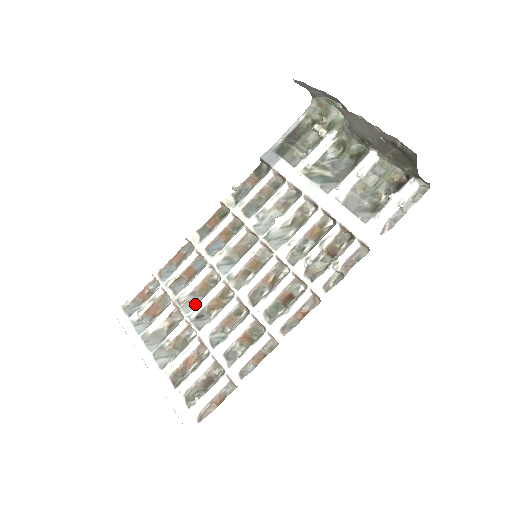
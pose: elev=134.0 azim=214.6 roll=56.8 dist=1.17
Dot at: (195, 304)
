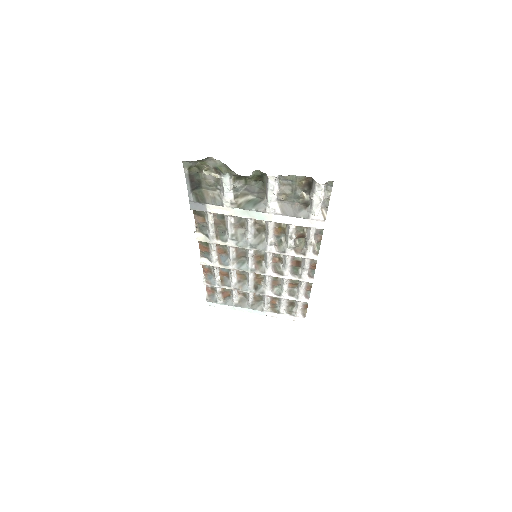
Dot at: (247, 285)
